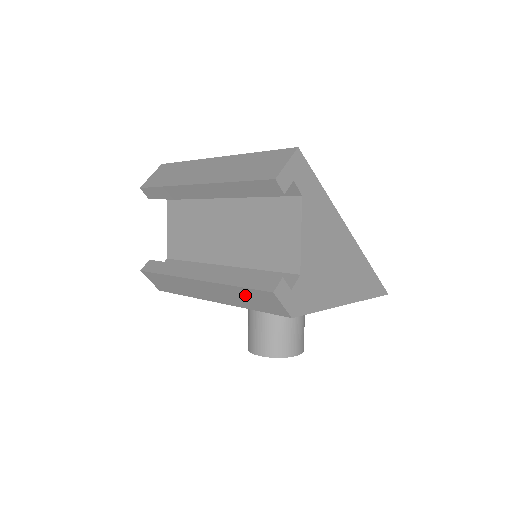
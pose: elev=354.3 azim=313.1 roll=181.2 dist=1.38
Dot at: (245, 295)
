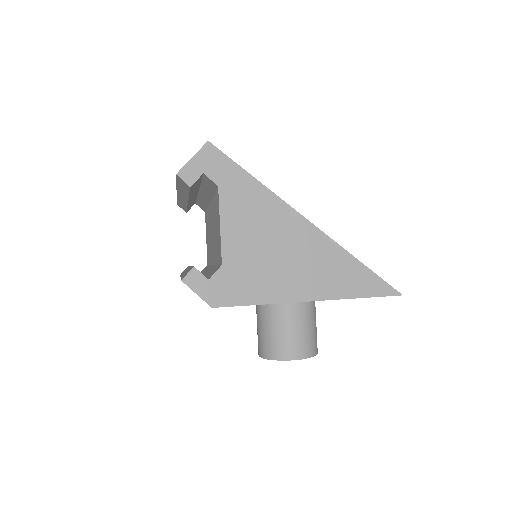
Dot at: occluded
